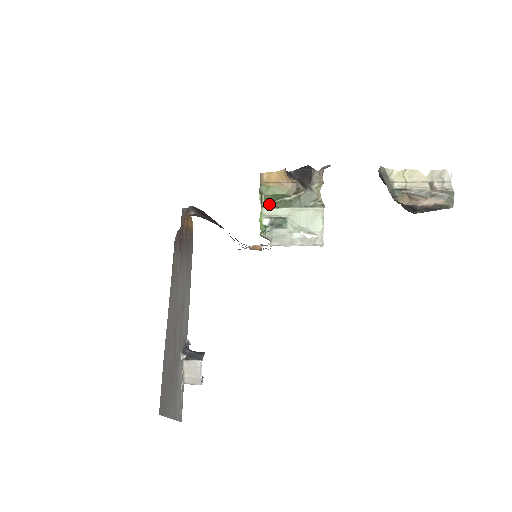
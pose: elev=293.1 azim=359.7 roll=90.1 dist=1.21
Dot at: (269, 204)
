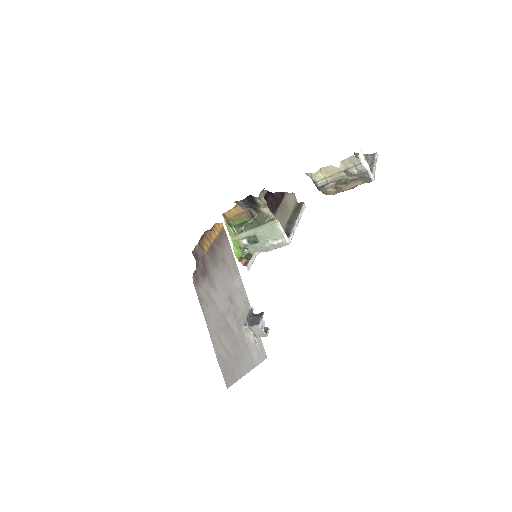
Dot at: (240, 229)
